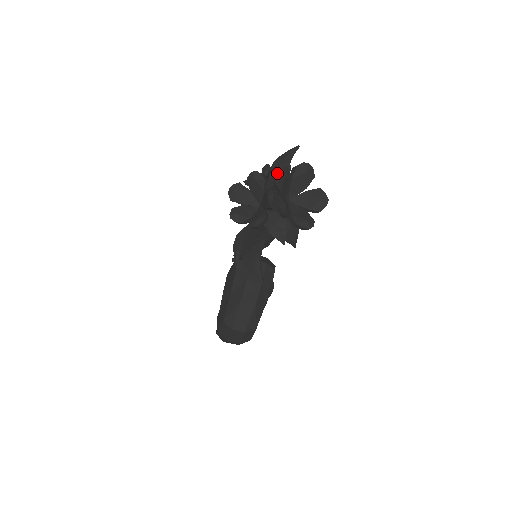
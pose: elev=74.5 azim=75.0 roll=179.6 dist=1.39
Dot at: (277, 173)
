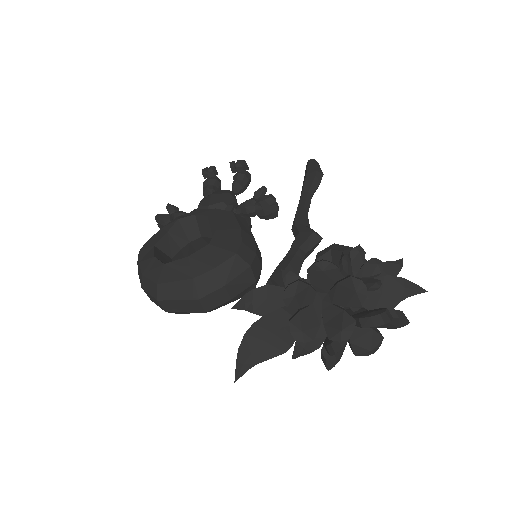
Dot at: (379, 323)
